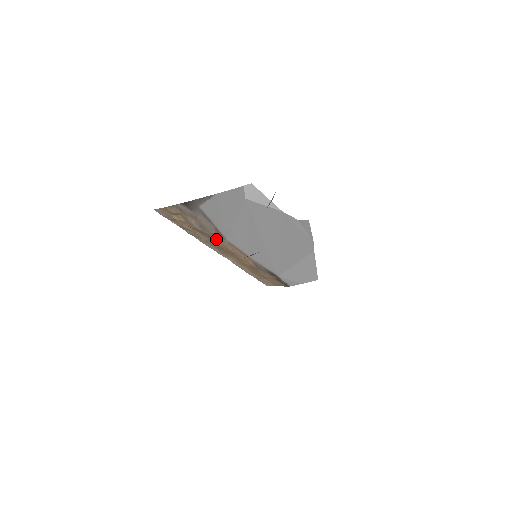
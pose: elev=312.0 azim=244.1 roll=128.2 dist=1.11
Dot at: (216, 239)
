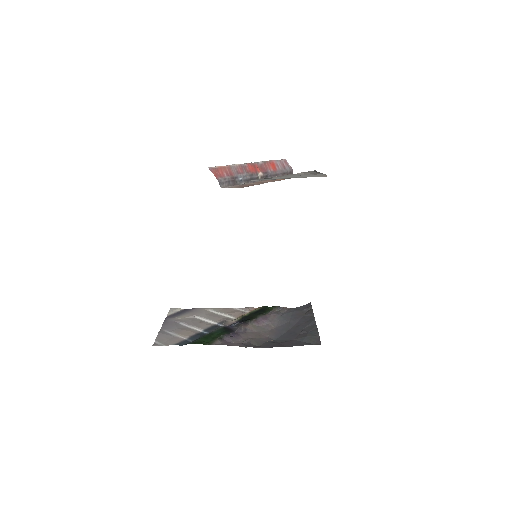
Dot at: occluded
